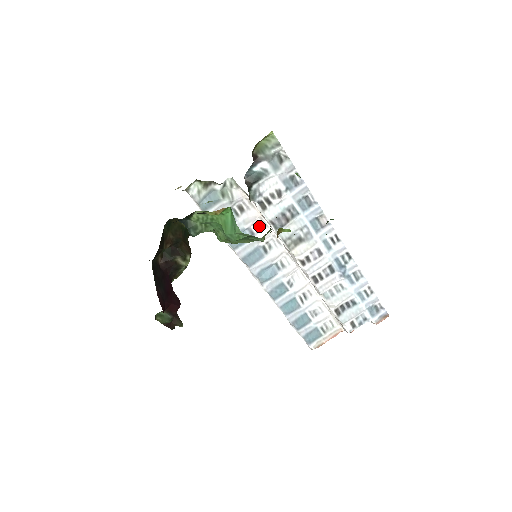
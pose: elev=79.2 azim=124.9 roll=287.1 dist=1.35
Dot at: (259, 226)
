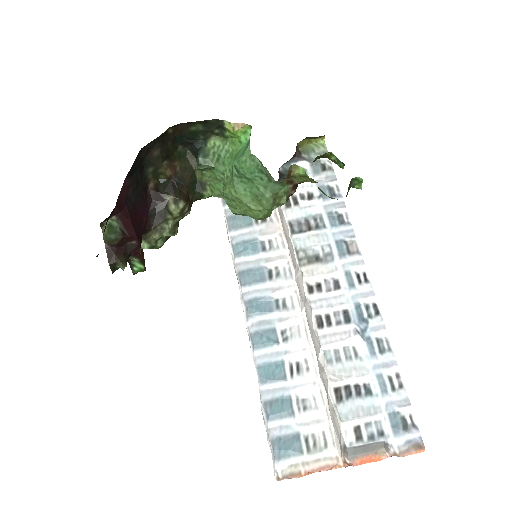
Dot at: (275, 244)
